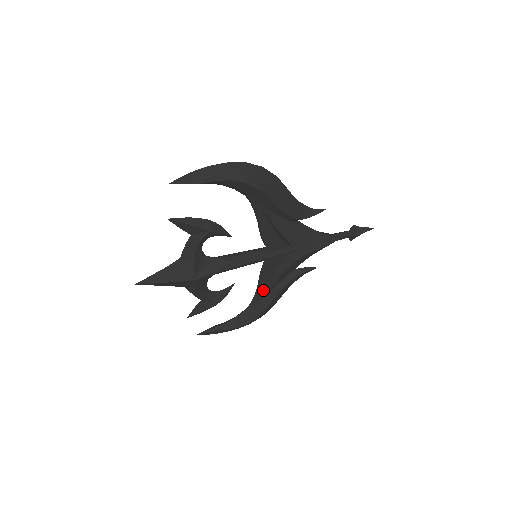
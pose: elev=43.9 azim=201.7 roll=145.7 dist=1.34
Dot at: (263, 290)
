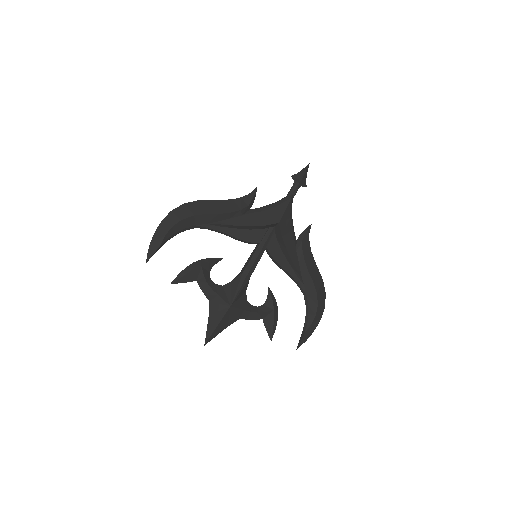
Dot at: (295, 273)
